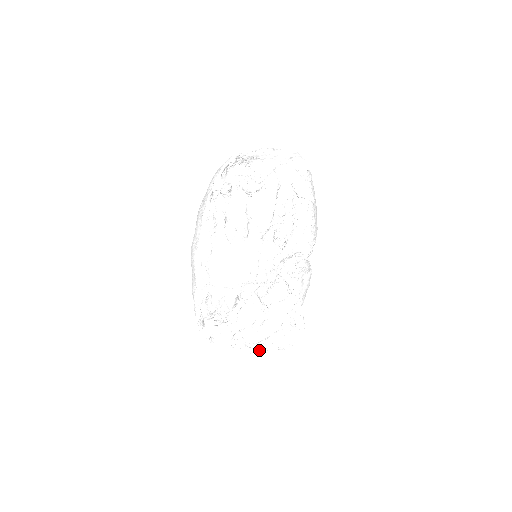
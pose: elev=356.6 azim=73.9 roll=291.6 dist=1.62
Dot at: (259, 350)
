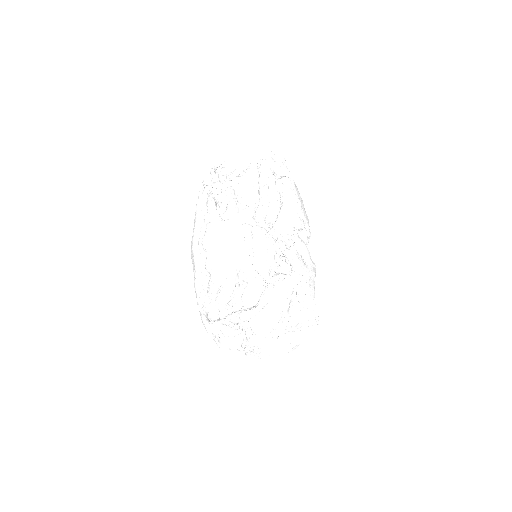
Dot at: (274, 350)
